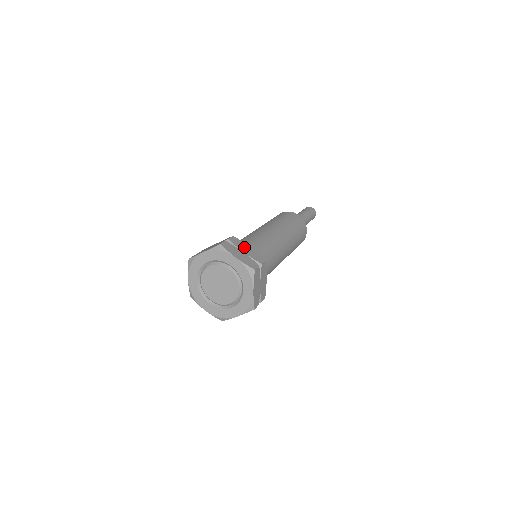
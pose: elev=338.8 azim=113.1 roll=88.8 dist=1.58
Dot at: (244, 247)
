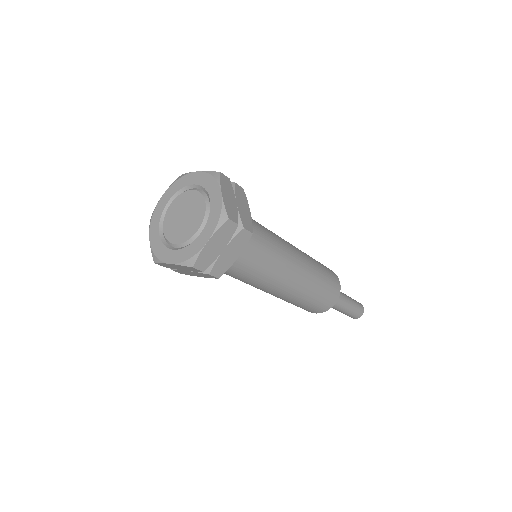
Dot at: (243, 203)
